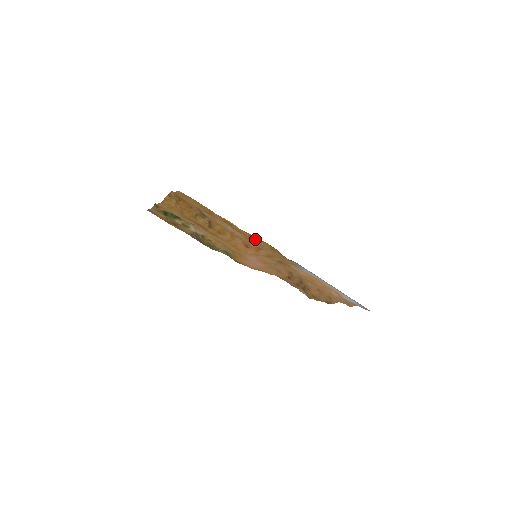
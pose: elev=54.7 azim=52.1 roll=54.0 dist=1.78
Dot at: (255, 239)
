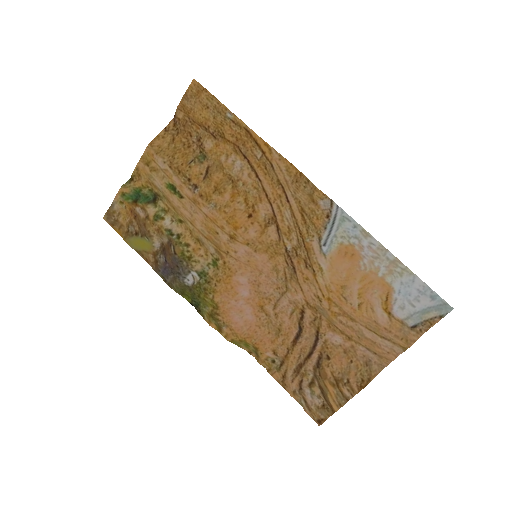
Dot at: (275, 157)
